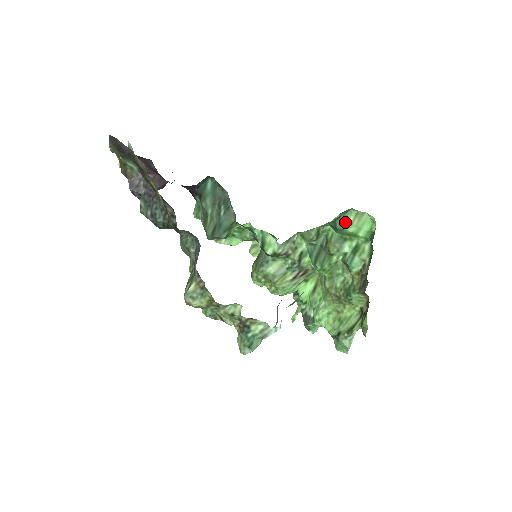
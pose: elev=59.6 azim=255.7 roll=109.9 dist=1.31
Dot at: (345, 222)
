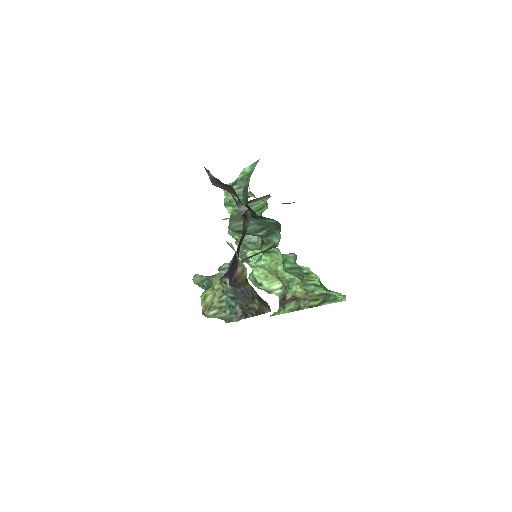
Dot at: (331, 292)
